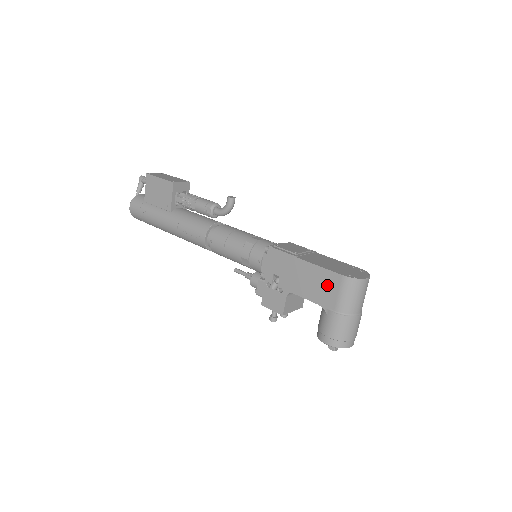
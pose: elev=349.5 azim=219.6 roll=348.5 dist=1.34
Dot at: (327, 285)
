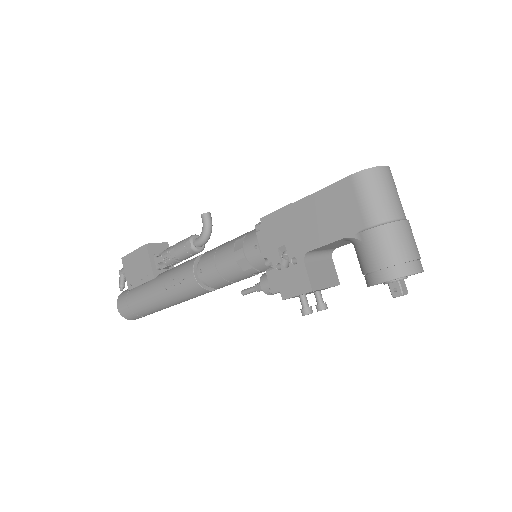
Dot at: (340, 204)
